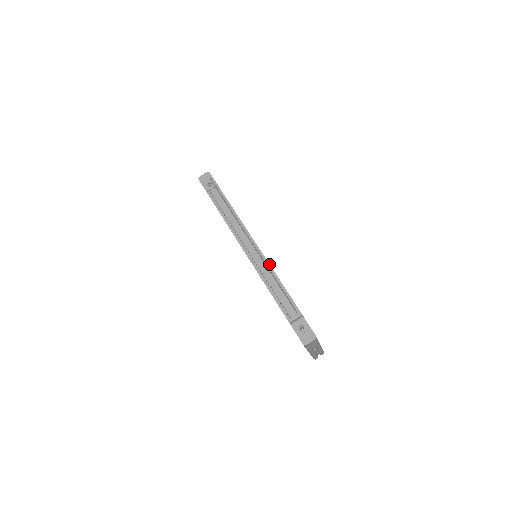
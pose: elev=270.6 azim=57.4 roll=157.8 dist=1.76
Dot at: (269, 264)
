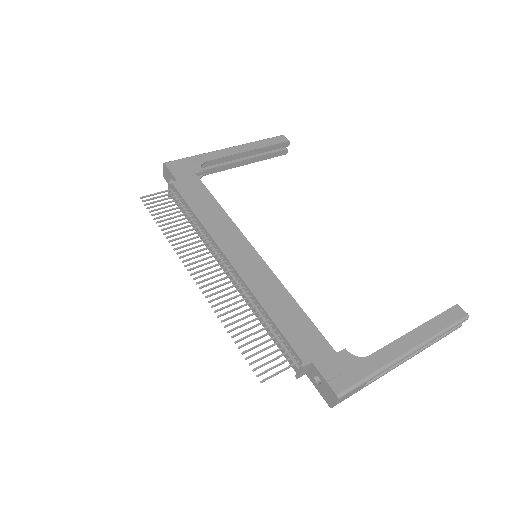
Dot at: (248, 288)
